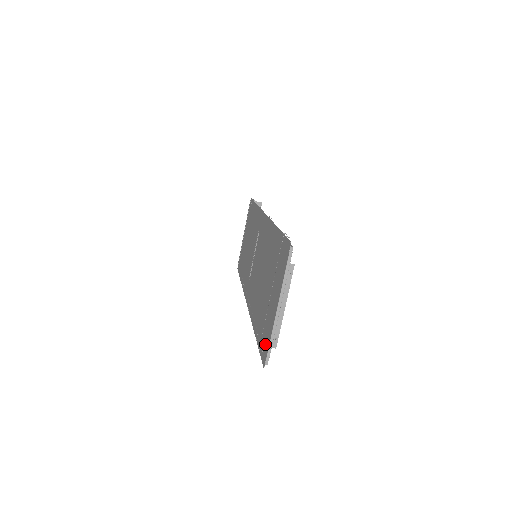
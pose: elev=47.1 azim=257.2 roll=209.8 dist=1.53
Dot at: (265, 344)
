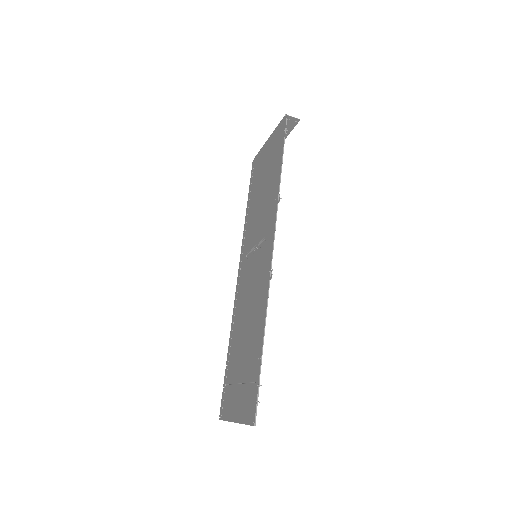
Dot at: (225, 406)
